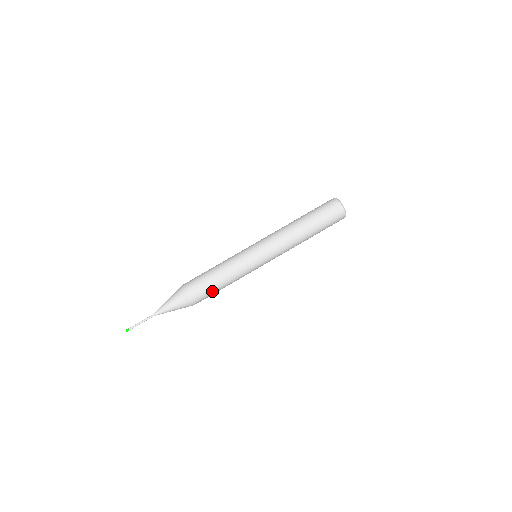
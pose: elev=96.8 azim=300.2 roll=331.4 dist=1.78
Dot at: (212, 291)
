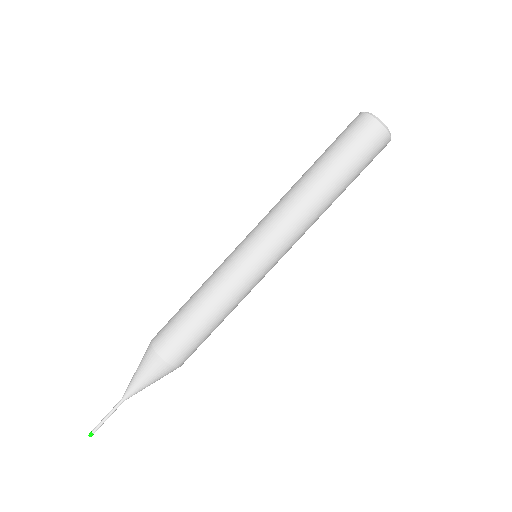
Dot at: (198, 336)
